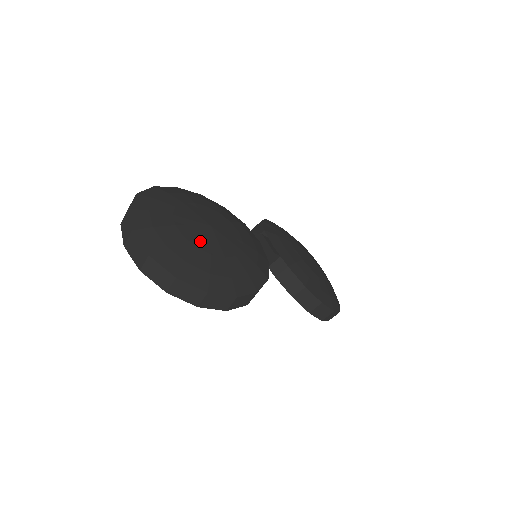
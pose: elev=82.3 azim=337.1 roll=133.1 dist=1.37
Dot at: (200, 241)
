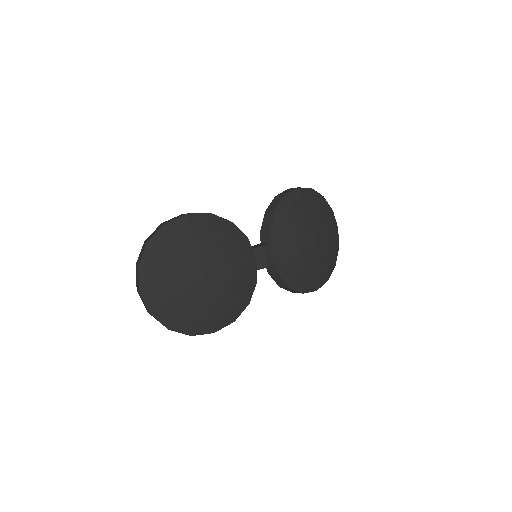
Dot at: (192, 297)
